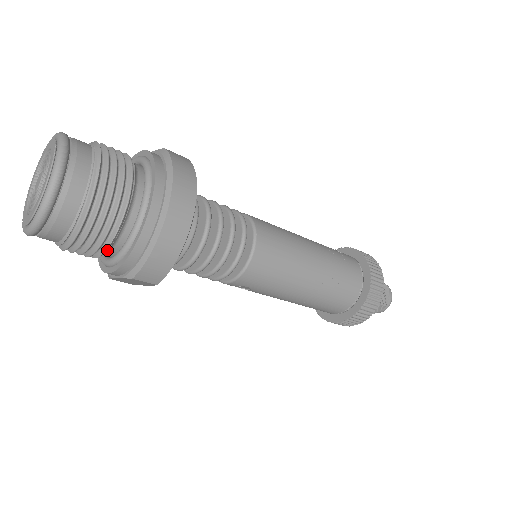
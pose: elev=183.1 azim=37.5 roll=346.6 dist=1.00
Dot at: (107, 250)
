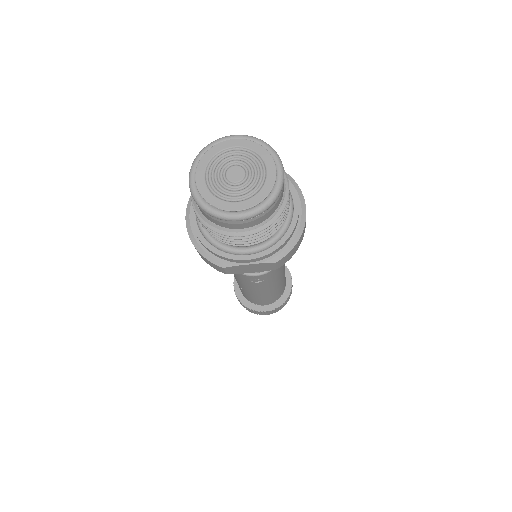
Dot at: (265, 238)
